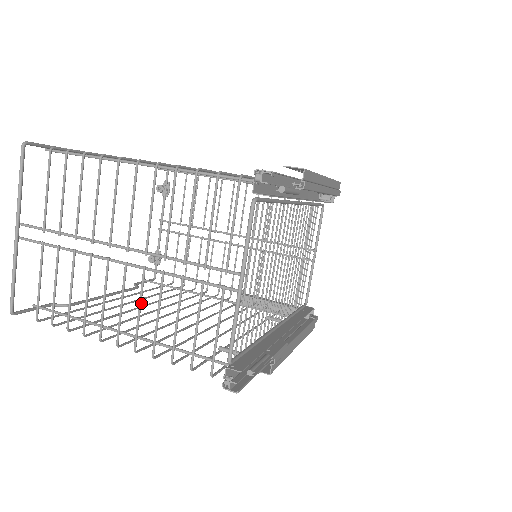
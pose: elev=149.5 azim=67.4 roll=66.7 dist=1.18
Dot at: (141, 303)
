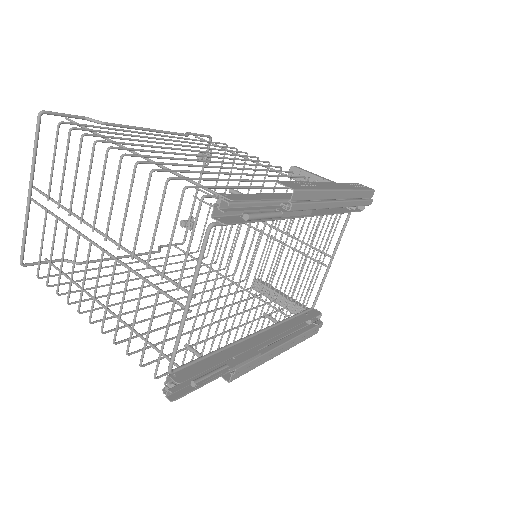
Dot at: (110, 291)
